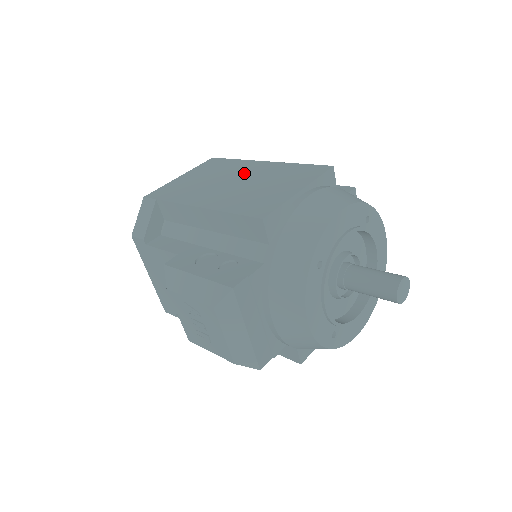
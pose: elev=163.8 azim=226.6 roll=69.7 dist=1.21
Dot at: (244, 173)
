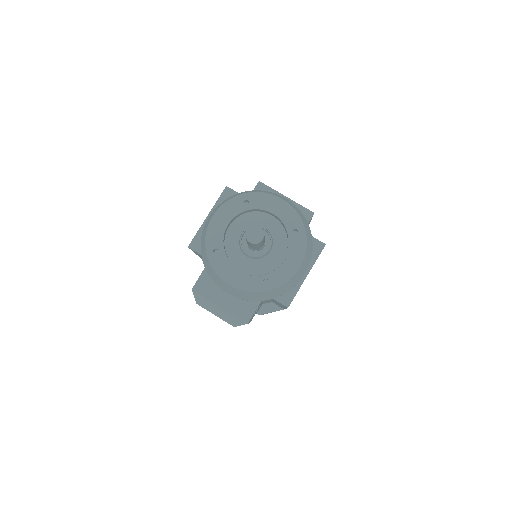
Dot at: occluded
